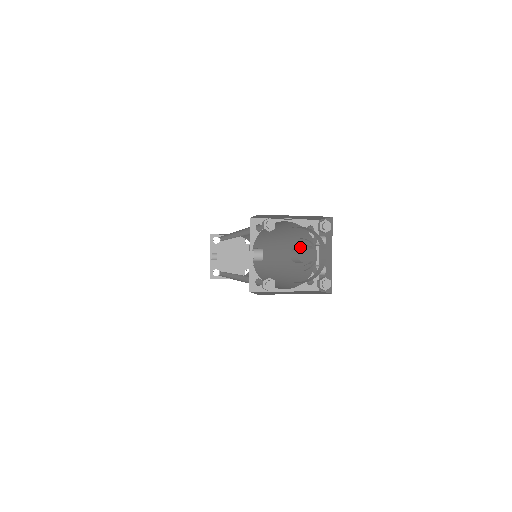
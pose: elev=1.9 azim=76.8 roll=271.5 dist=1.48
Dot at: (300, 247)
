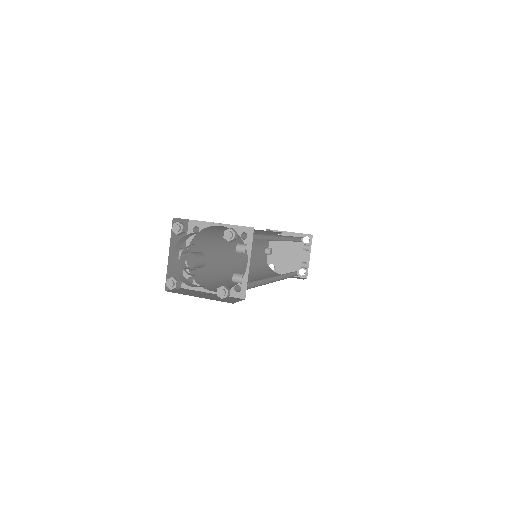
Dot at: (187, 252)
